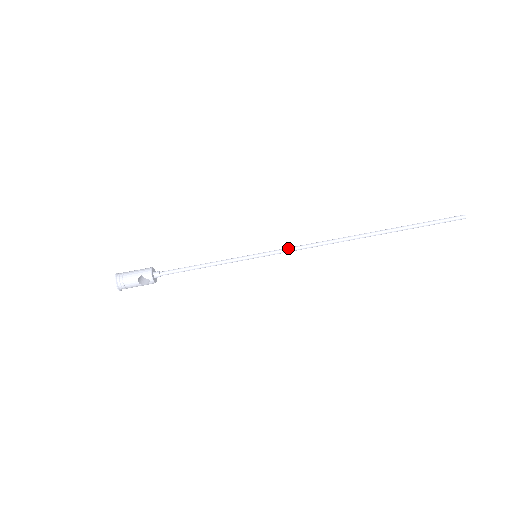
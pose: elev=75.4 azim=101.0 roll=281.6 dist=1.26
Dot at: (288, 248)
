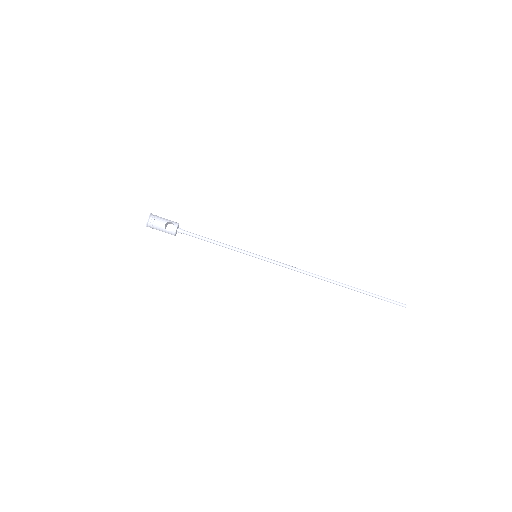
Dot at: occluded
